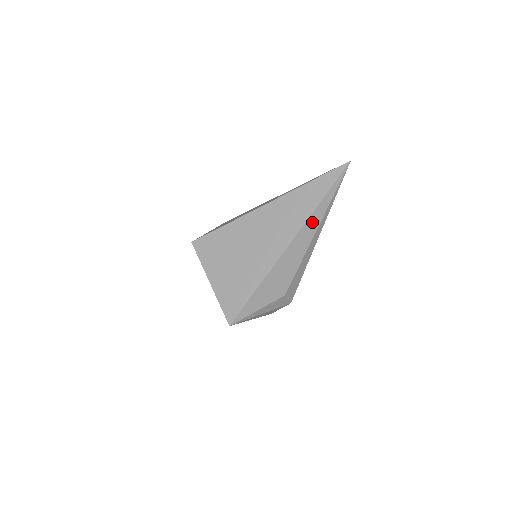
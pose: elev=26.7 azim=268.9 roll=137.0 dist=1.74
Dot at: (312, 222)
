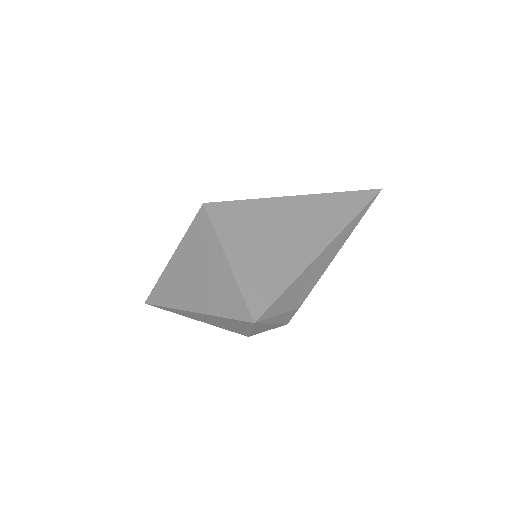
Dot at: (346, 232)
